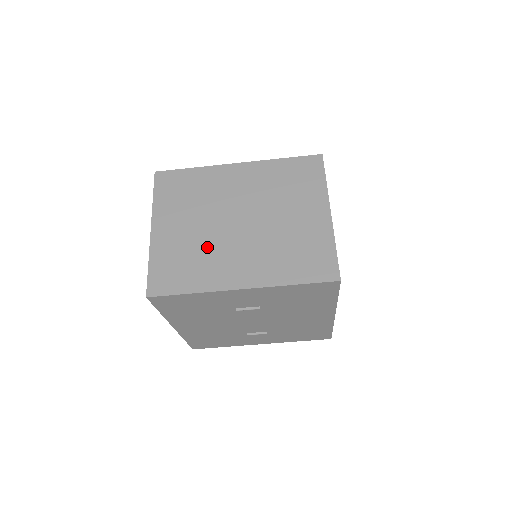
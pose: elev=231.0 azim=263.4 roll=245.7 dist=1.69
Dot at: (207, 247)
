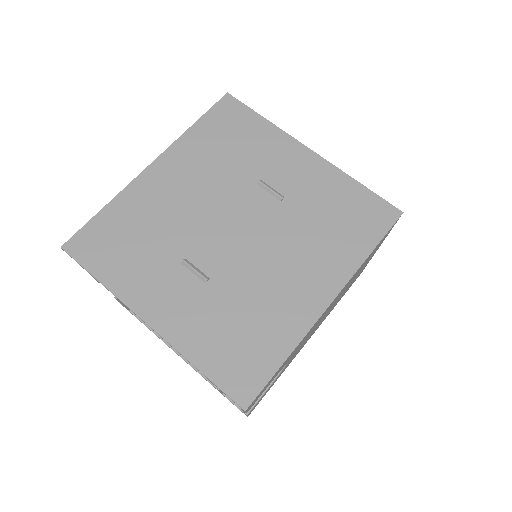
Dot at: occluded
